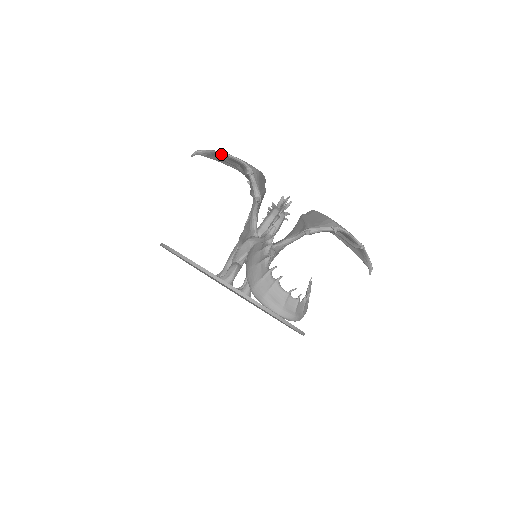
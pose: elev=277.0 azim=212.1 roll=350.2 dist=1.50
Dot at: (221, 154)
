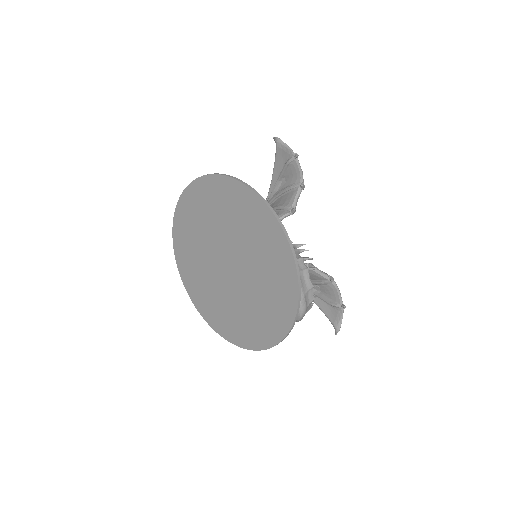
Dot at: (297, 154)
